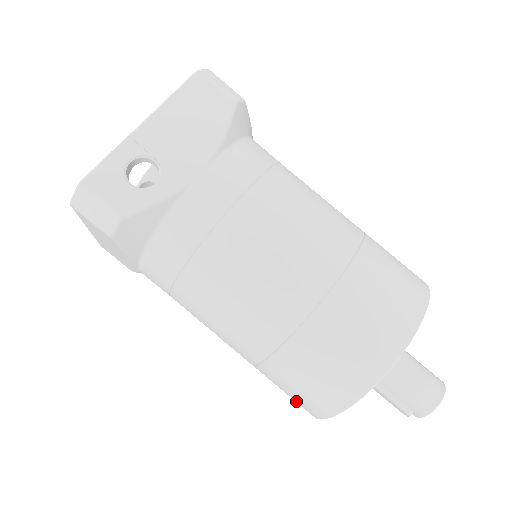
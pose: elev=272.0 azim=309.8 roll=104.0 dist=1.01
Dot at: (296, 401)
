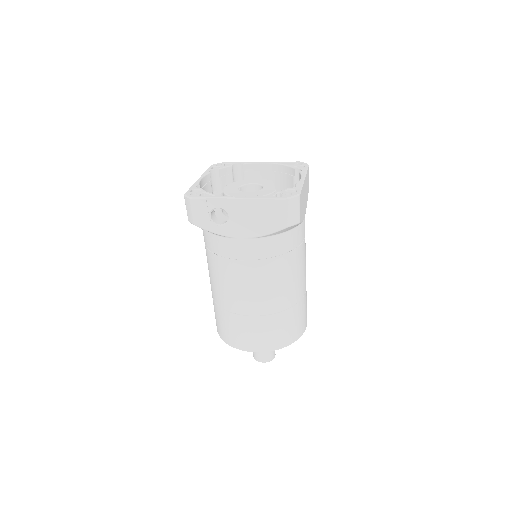
Dot at: occluded
